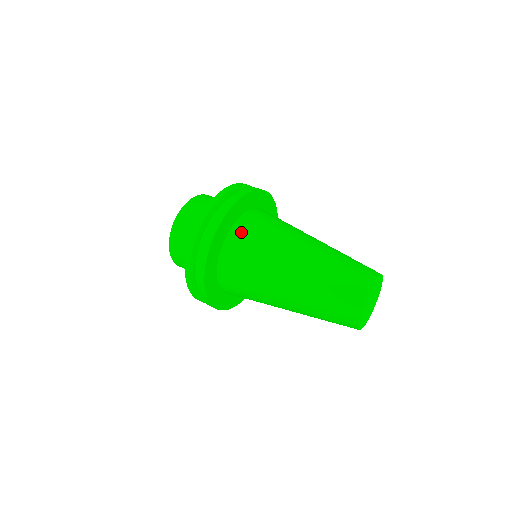
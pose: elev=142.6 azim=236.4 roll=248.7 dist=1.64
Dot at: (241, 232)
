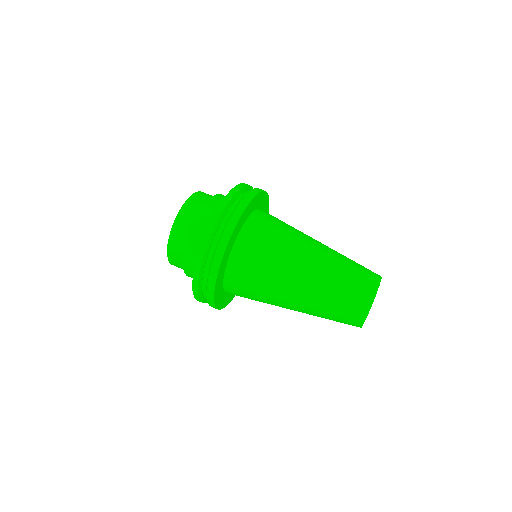
Dot at: (248, 242)
